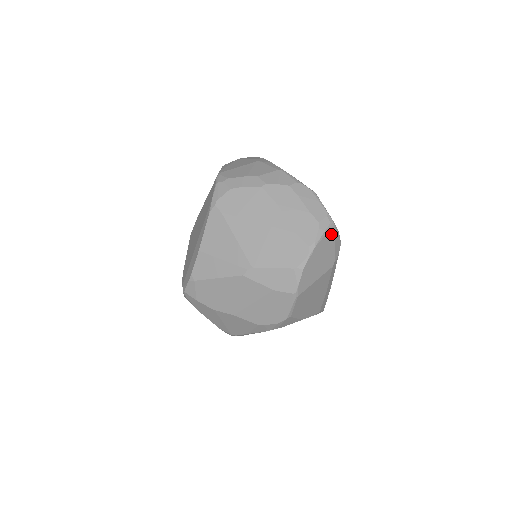
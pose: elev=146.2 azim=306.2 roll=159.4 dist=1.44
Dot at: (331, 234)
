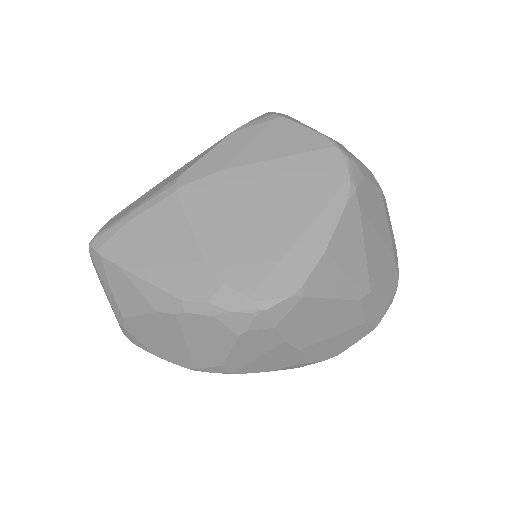
Dot at: occluded
